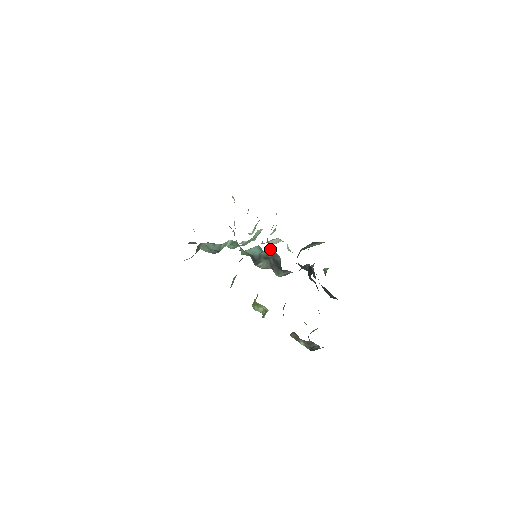
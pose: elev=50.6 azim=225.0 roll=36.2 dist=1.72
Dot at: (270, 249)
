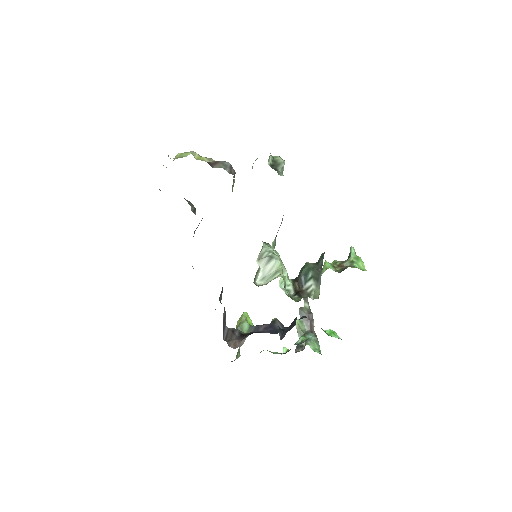
Dot at: occluded
